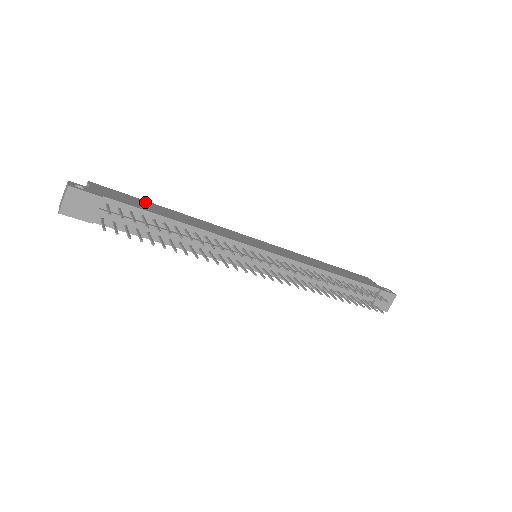
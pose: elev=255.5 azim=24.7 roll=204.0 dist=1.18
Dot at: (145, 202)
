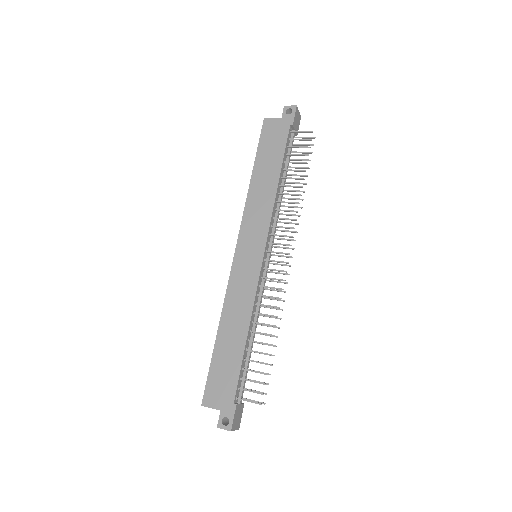
Dot at: (217, 359)
